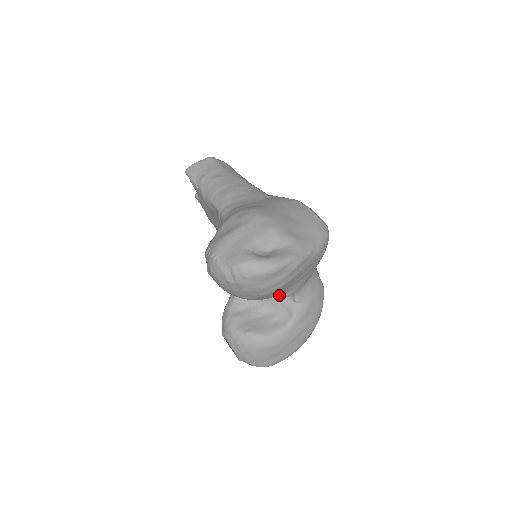
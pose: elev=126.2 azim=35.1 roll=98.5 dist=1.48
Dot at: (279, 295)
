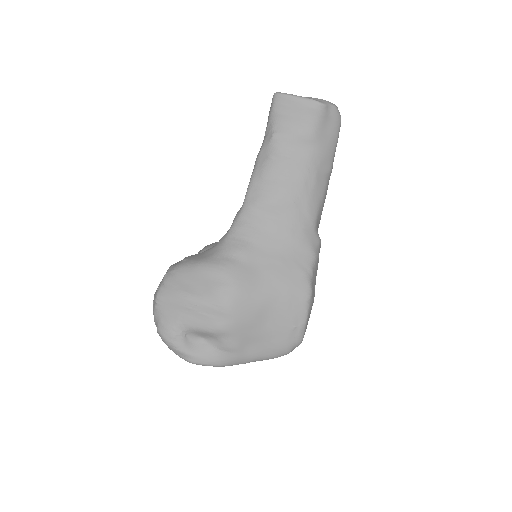
Dot at: occluded
